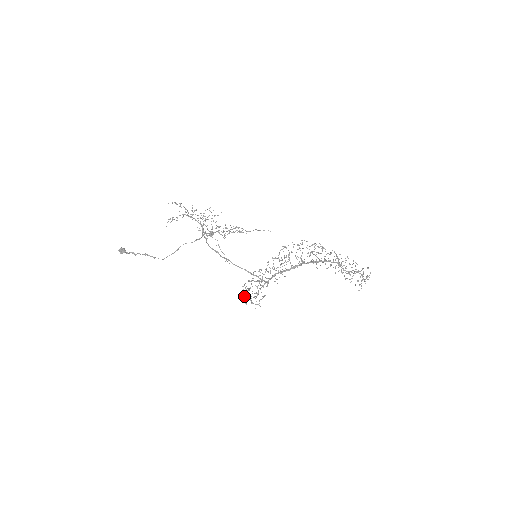
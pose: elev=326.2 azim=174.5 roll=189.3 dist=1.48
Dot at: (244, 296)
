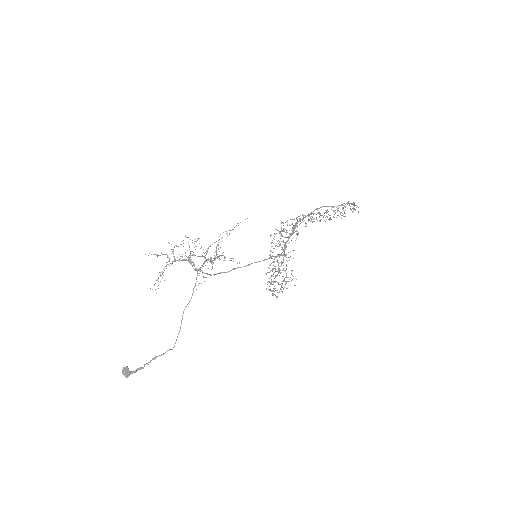
Dot at: occluded
